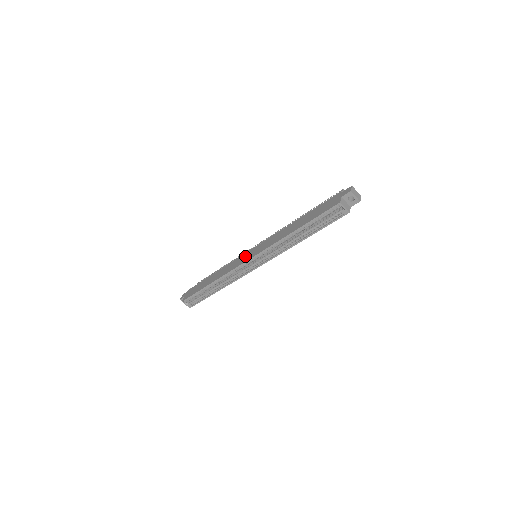
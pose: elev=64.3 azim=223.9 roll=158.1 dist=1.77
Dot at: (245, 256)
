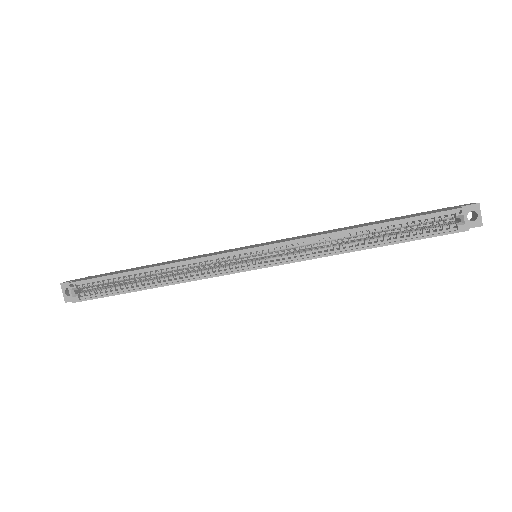
Dot at: (239, 248)
